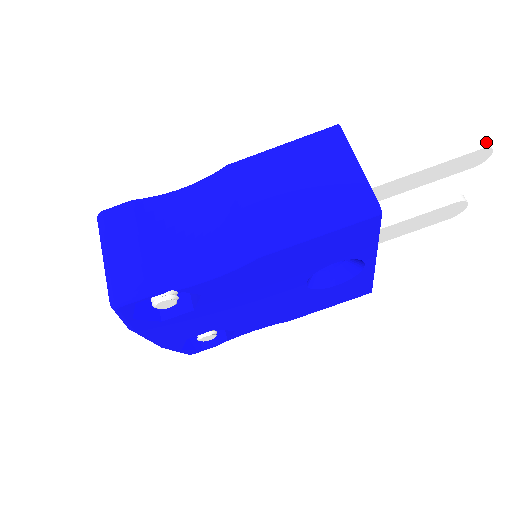
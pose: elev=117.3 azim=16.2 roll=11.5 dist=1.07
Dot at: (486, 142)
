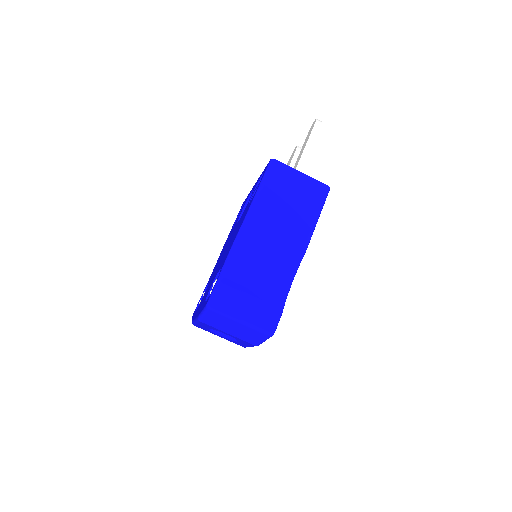
Dot at: (318, 120)
